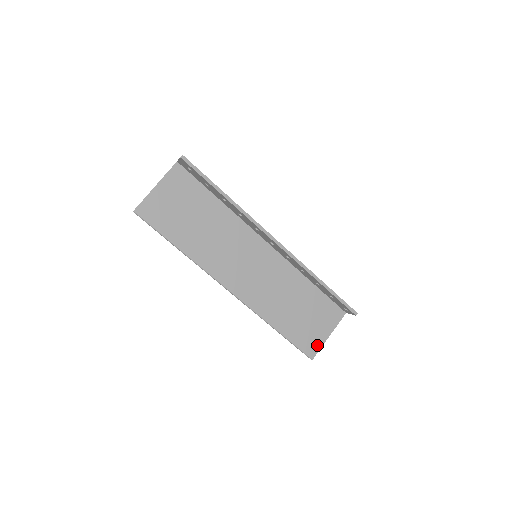
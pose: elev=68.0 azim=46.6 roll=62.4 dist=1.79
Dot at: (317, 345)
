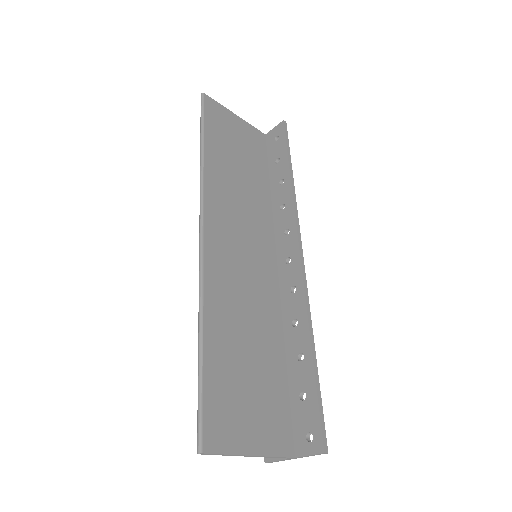
Dot at: (227, 441)
